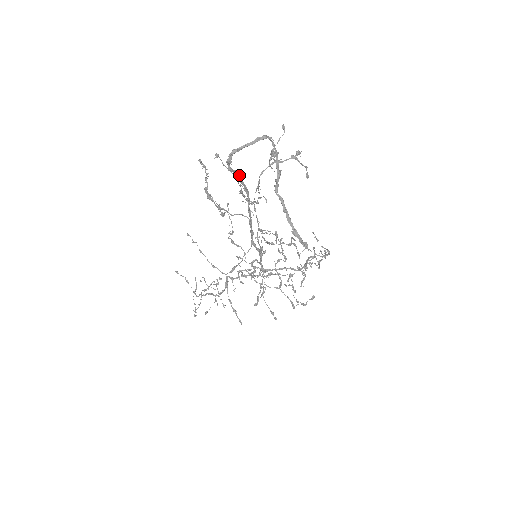
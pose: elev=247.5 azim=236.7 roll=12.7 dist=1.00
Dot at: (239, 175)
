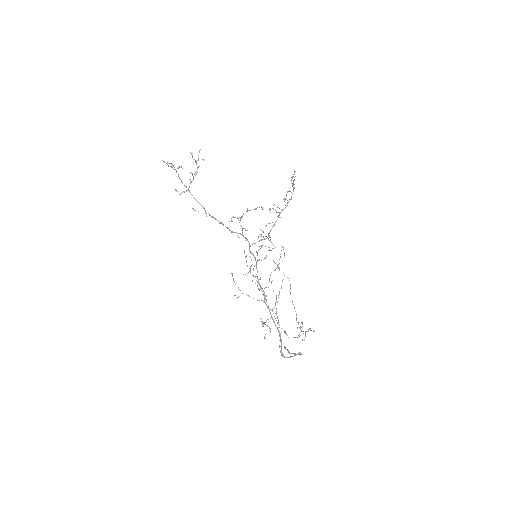
Dot at: occluded
